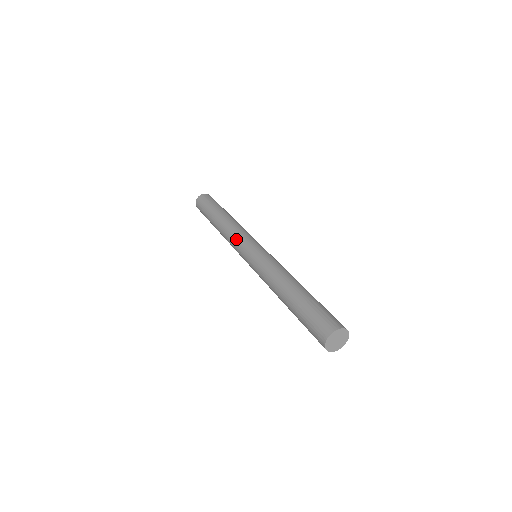
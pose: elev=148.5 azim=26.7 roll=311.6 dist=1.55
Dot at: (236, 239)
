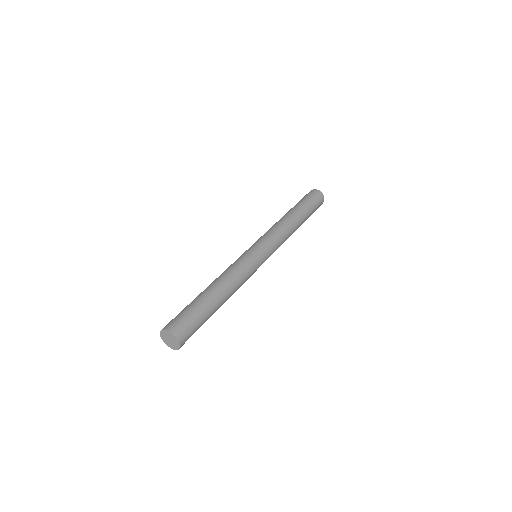
Dot at: (266, 233)
